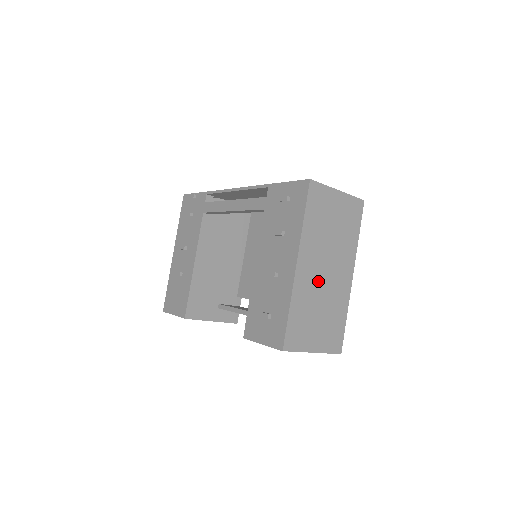
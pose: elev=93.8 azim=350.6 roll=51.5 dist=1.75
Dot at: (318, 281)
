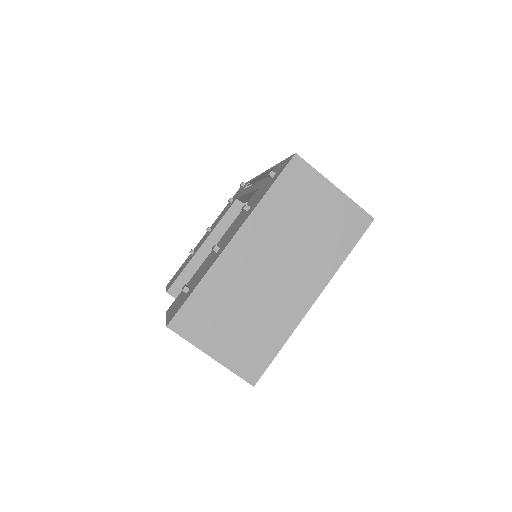
Dot at: (256, 276)
